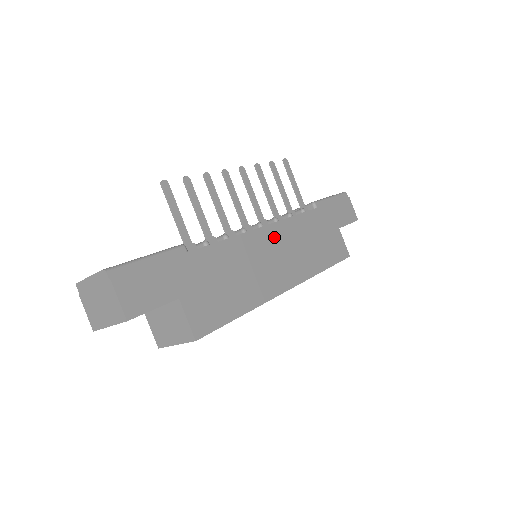
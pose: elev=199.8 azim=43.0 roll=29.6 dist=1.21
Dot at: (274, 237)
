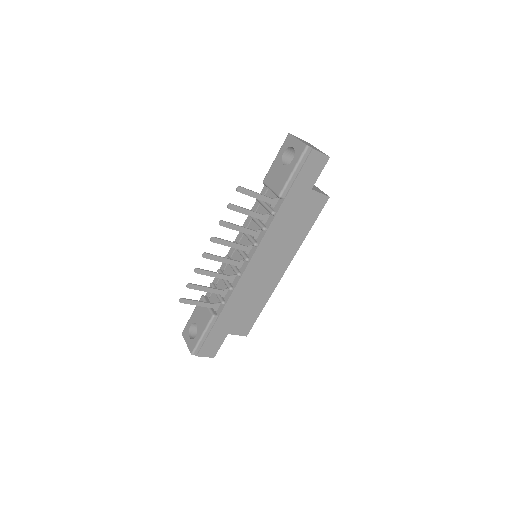
Dot at: (260, 259)
